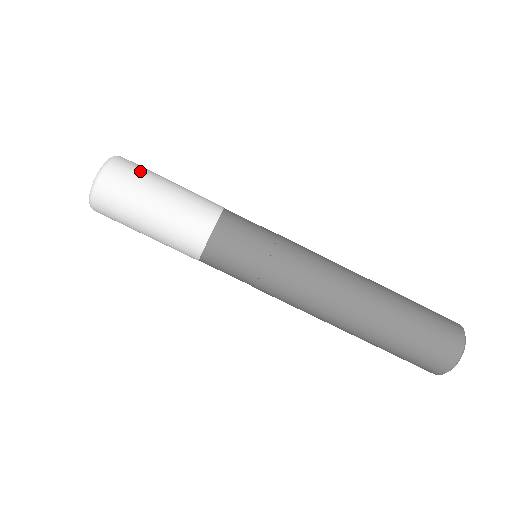
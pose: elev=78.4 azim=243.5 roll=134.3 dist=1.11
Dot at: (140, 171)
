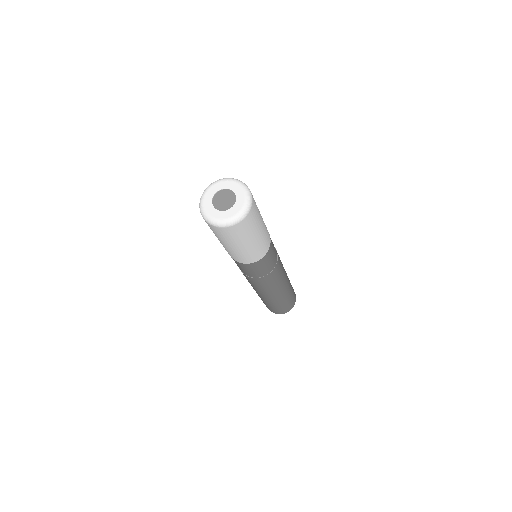
Dot at: (244, 233)
